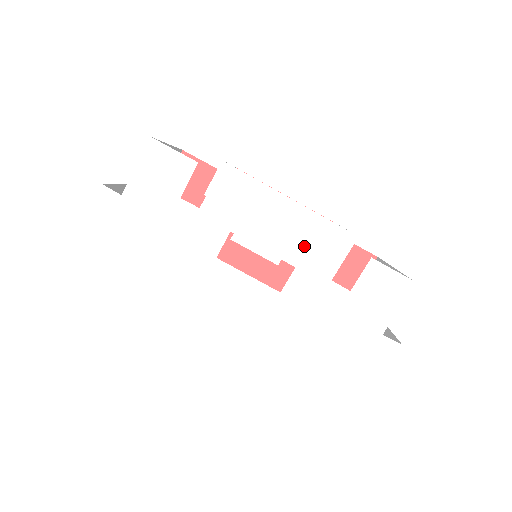
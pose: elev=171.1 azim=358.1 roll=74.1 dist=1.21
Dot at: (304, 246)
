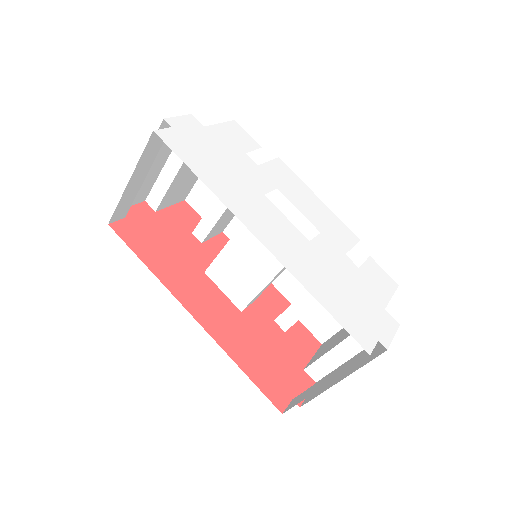
Dot at: (326, 225)
